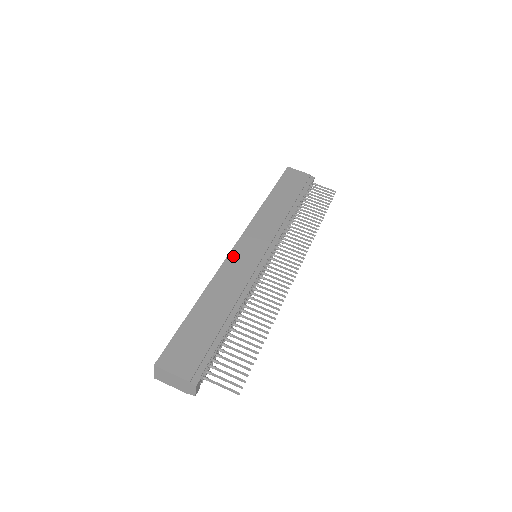
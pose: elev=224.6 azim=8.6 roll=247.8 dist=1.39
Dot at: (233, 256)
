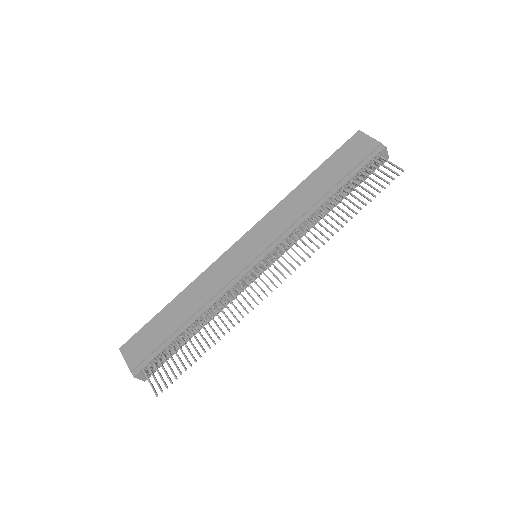
Dot at: (226, 256)
